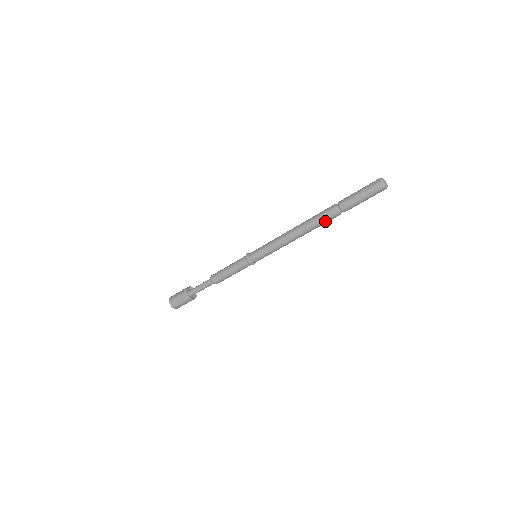
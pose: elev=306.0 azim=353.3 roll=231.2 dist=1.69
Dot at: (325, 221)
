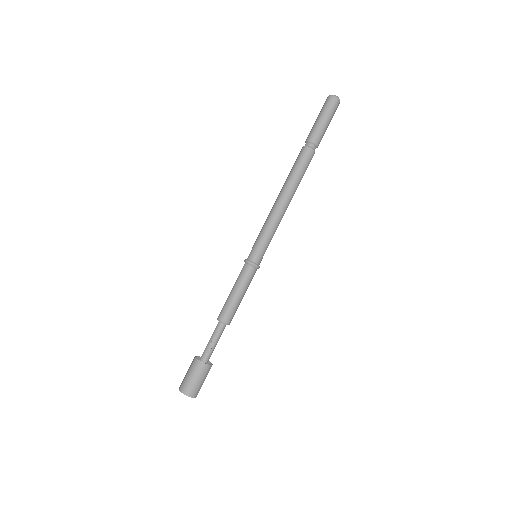
Dot at: (303, 164)
